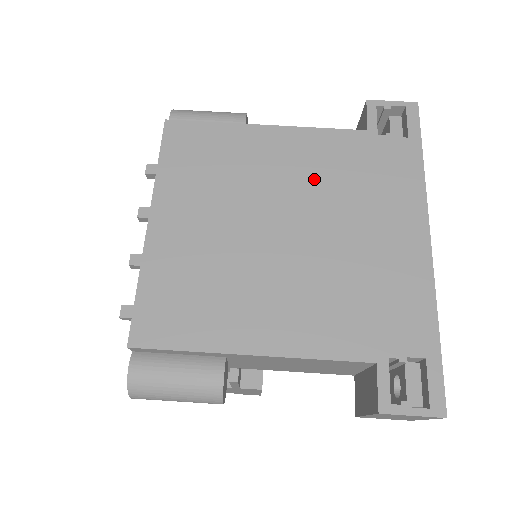
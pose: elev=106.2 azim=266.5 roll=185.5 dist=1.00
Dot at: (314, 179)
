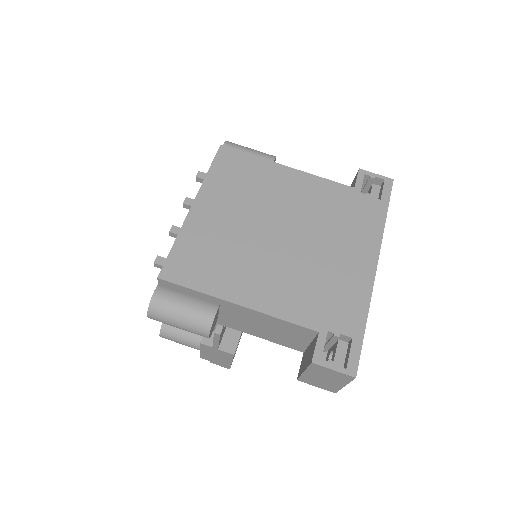
Dot at: (310, 208)
